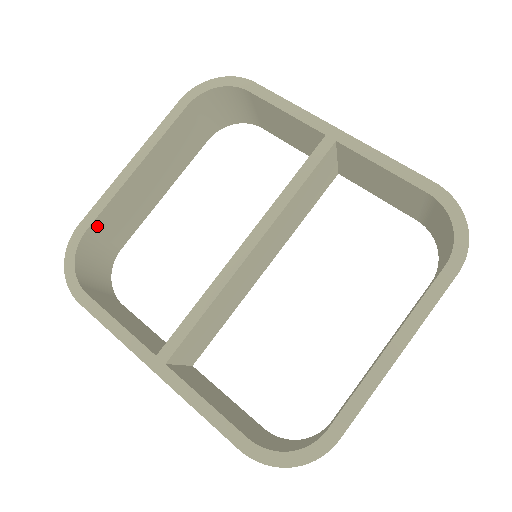
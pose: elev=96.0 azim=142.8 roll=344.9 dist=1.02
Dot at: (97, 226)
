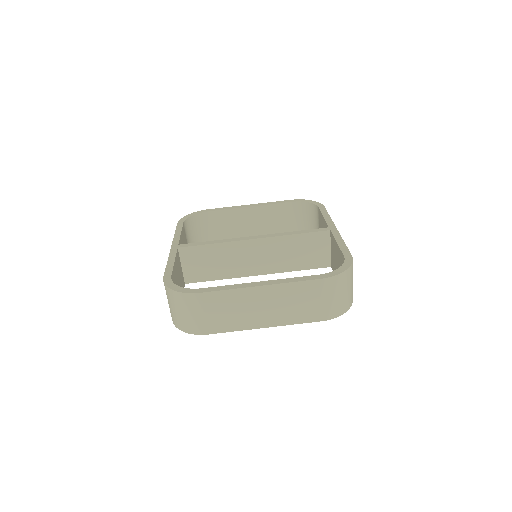
Dot at: (214, 215)
